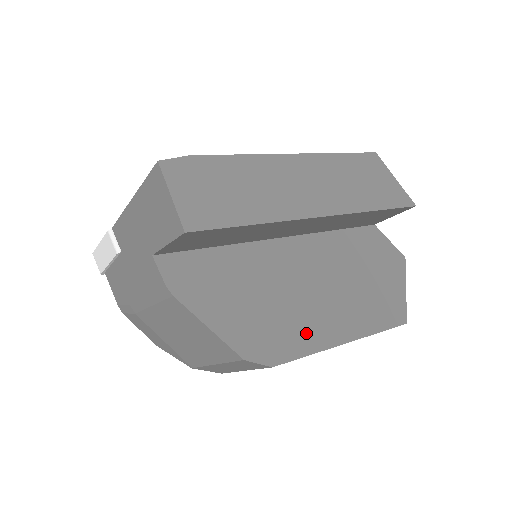
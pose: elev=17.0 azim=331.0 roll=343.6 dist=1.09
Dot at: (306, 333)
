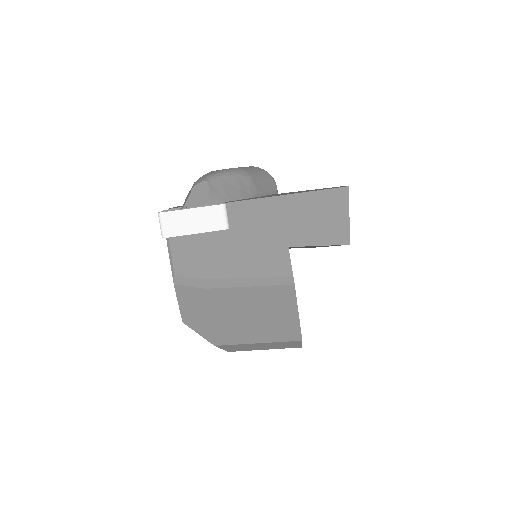
Dot at: occluded
